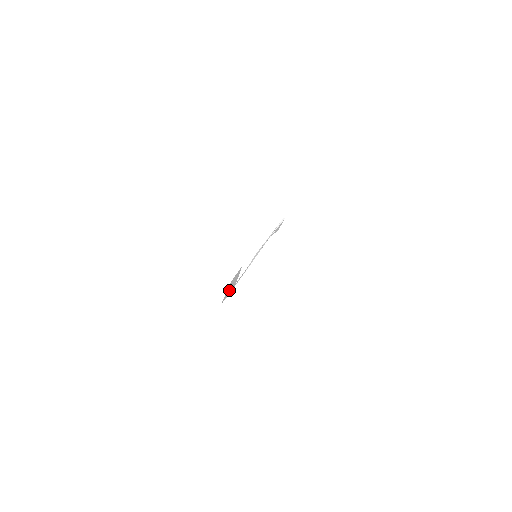
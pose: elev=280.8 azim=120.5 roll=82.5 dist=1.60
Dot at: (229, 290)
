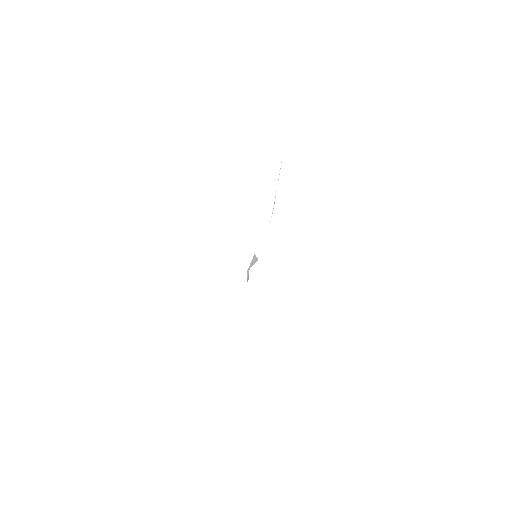
Dot at: occluded
